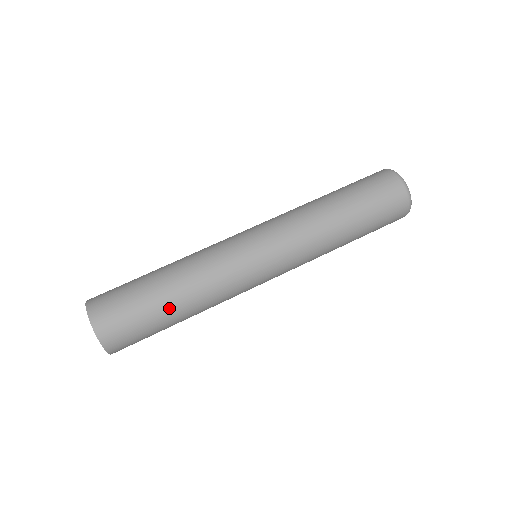
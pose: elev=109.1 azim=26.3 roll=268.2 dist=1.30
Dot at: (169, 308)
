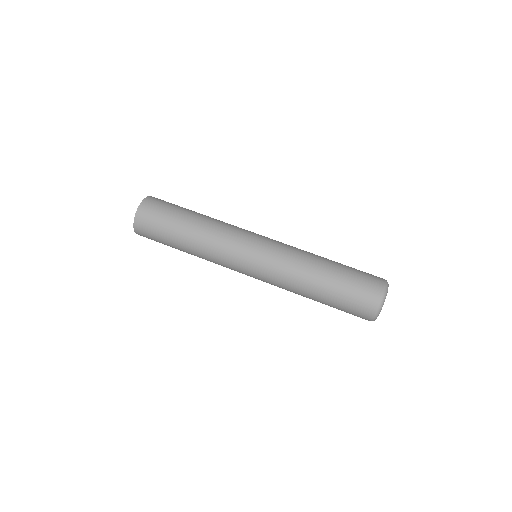
Dot at: (184, 225)
